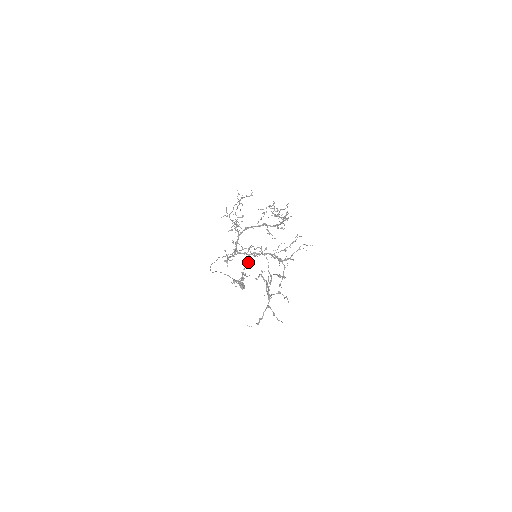
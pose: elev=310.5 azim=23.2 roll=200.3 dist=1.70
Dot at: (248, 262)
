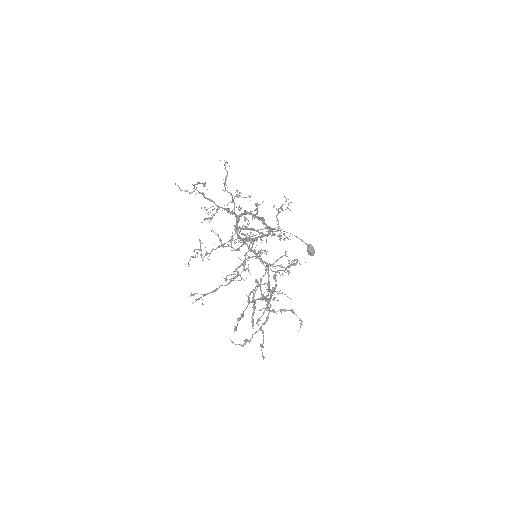
Dot at: (243, 261)
